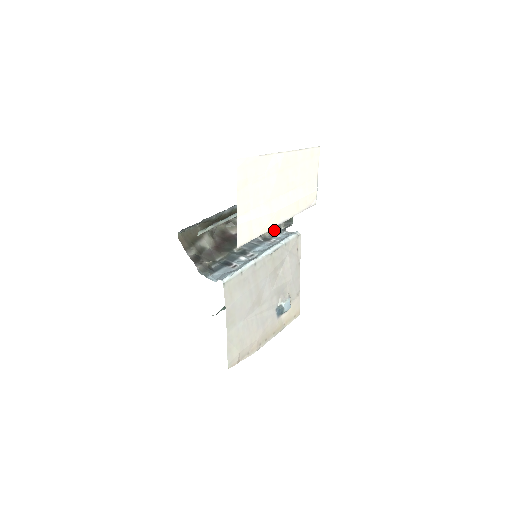
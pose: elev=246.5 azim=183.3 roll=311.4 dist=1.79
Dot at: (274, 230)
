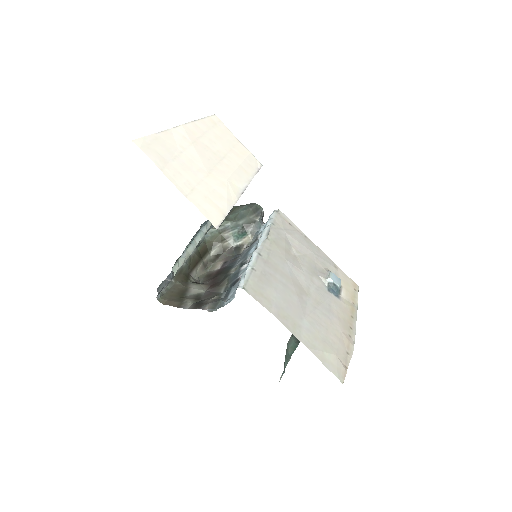
Dot at: (252, 228)
